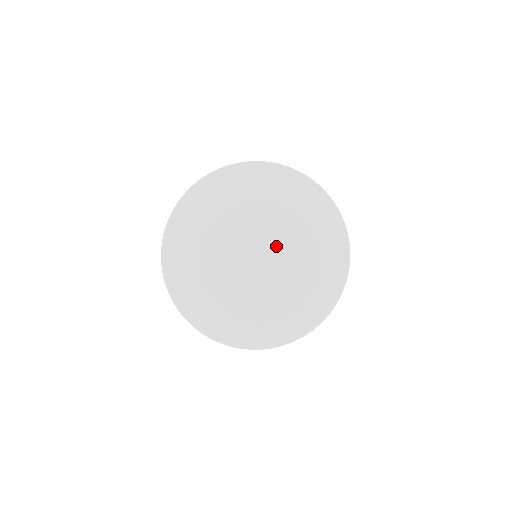
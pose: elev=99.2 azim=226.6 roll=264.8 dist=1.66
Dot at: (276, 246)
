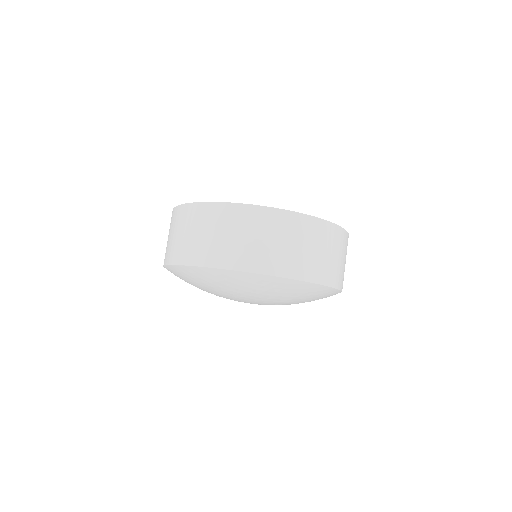
Dot at: (265, 304)
